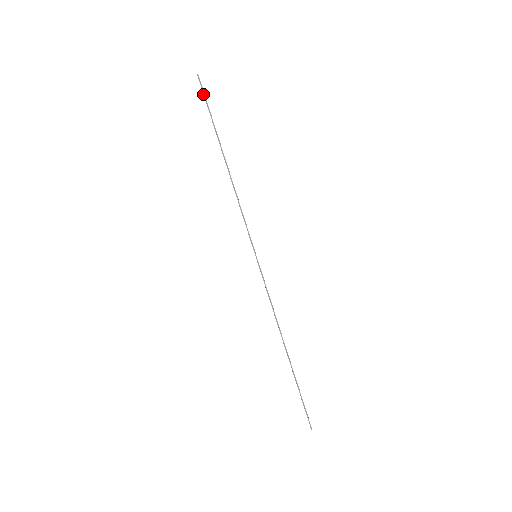
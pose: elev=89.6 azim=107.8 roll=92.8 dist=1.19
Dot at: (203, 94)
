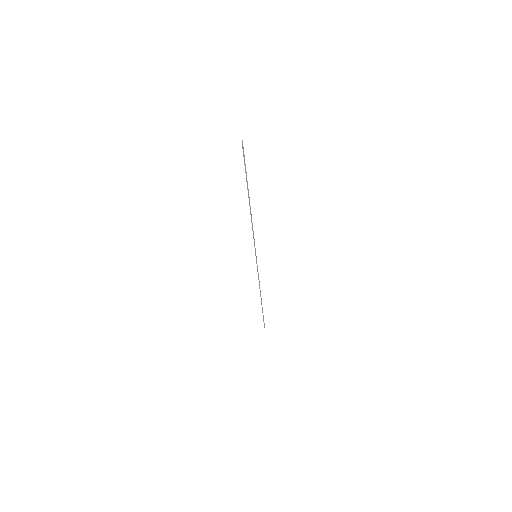
Dot at: occluded
